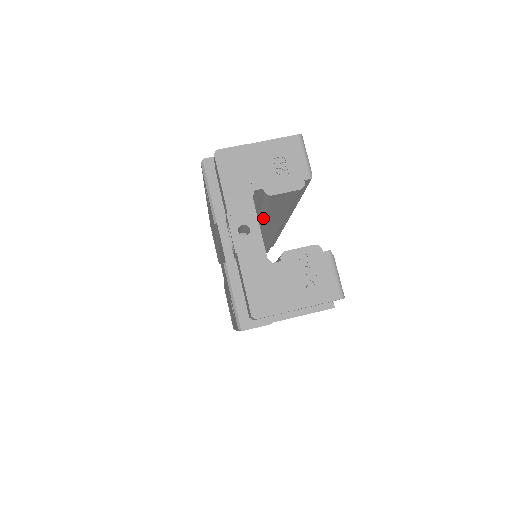
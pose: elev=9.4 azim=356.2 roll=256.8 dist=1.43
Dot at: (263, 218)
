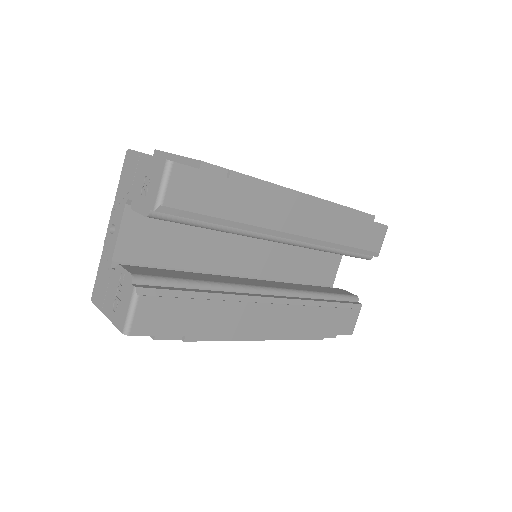
Dot at: occluded
